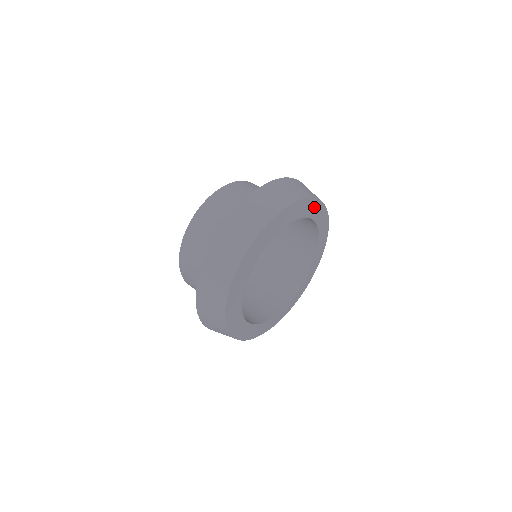
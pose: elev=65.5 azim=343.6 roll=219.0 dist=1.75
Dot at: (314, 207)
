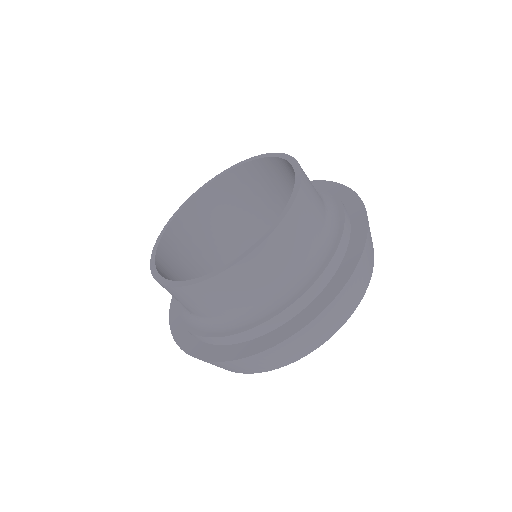
Dot at: occluded
